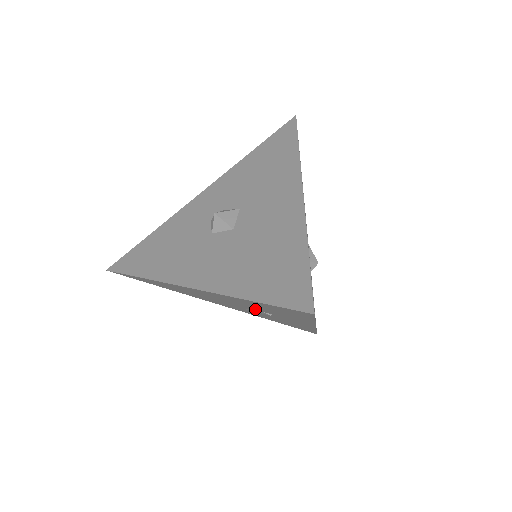
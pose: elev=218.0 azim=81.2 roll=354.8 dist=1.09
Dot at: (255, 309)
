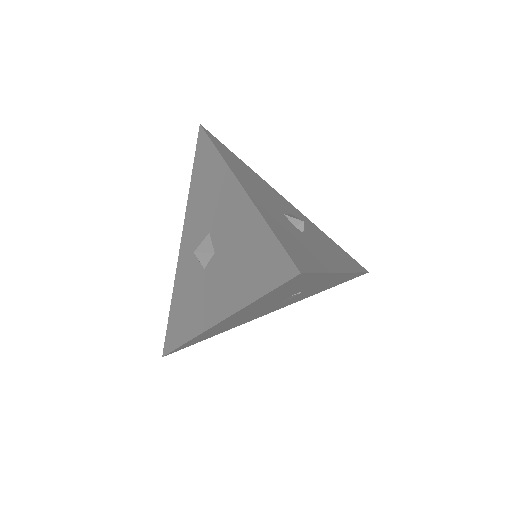
Dot at: (284, 298)
